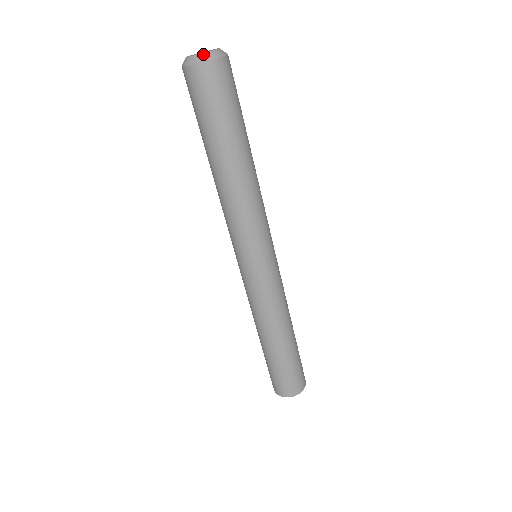
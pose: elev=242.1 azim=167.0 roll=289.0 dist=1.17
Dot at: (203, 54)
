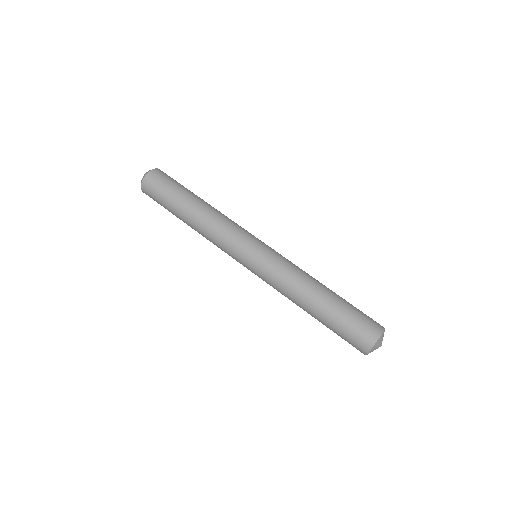
Dot at: (143, 176)
